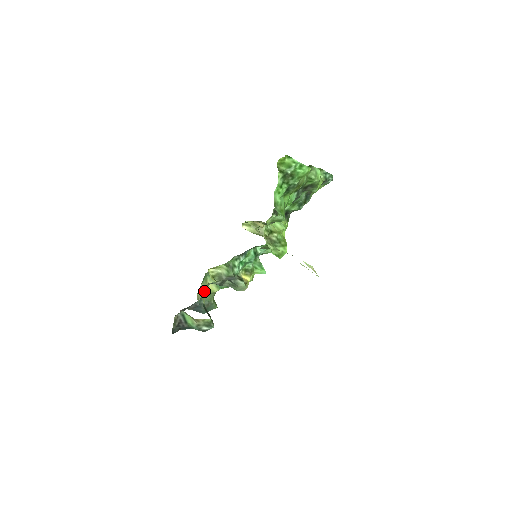
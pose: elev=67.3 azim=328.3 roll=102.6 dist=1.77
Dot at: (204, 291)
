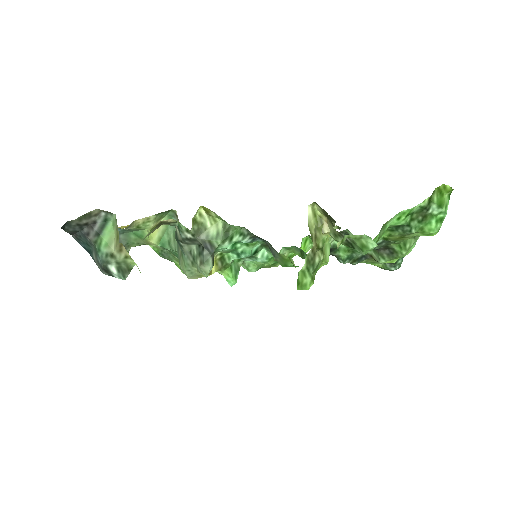
Dot at: (160, 224)
